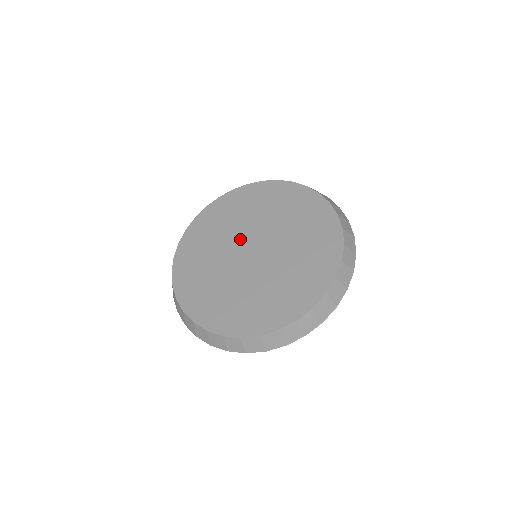
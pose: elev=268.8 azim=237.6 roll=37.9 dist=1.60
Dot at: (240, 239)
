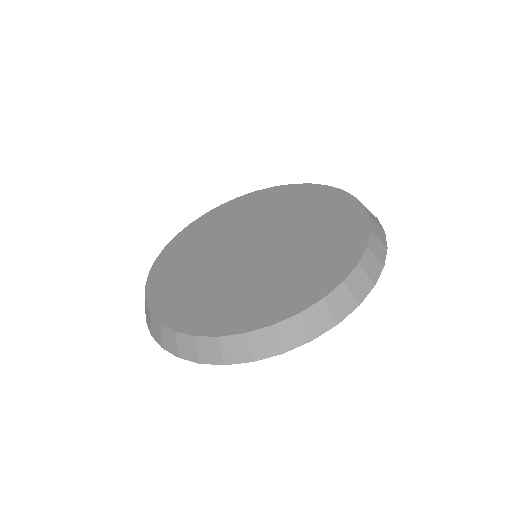
Dot at: (225, 257)
